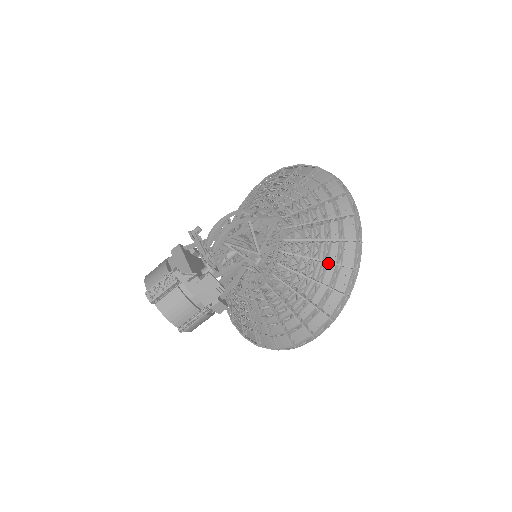
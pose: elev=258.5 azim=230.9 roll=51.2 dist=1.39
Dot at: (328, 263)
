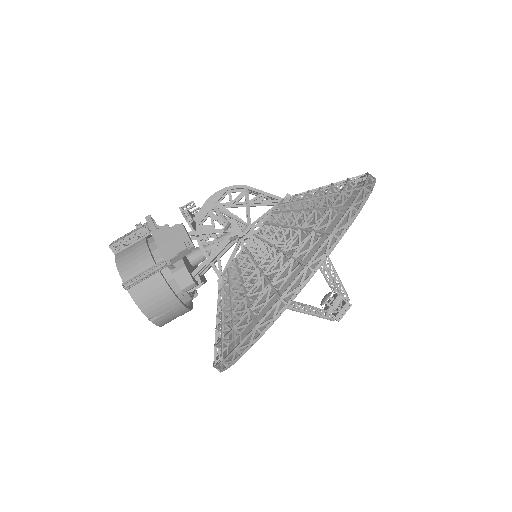
Dot at: (322, 215)
